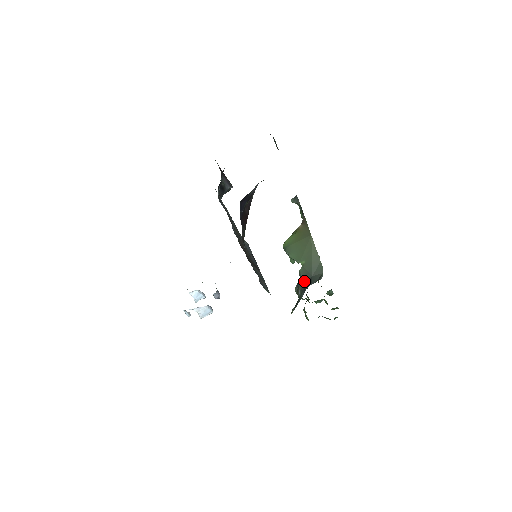
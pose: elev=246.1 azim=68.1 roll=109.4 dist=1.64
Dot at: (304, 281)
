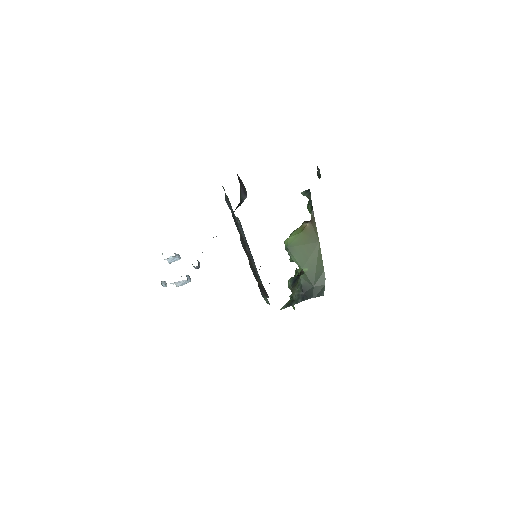
Dot at: (304, 289)
